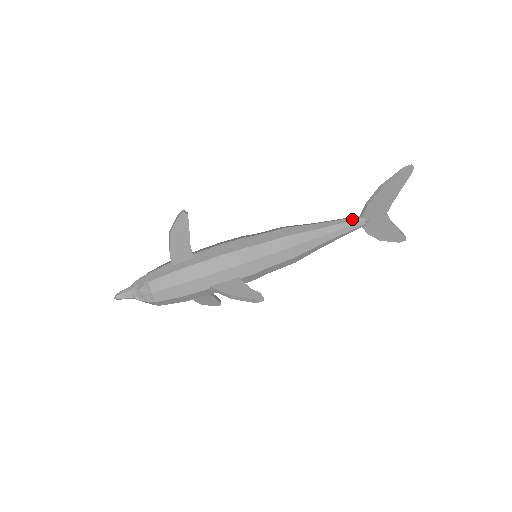
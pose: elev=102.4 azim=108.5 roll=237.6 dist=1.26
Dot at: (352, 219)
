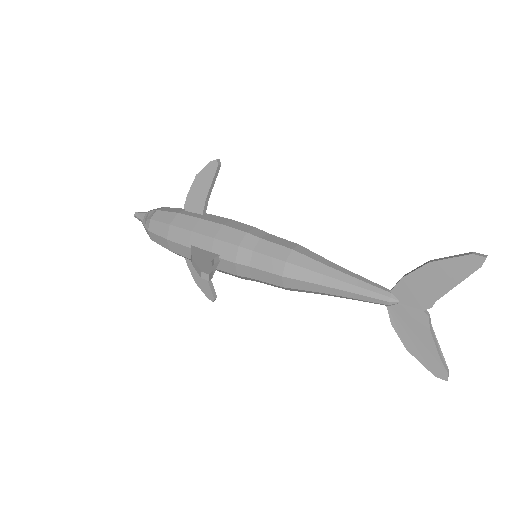
Dot at: (377, 285)
